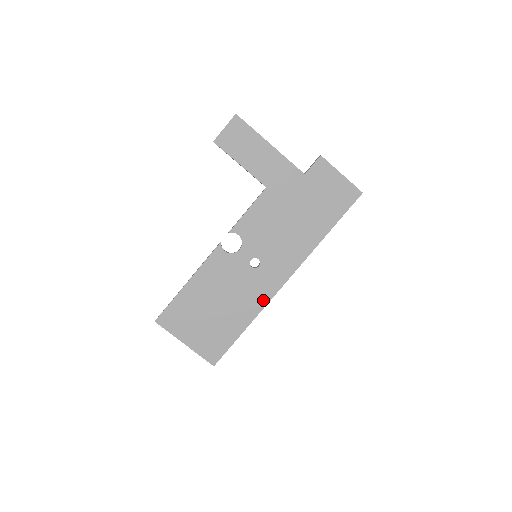
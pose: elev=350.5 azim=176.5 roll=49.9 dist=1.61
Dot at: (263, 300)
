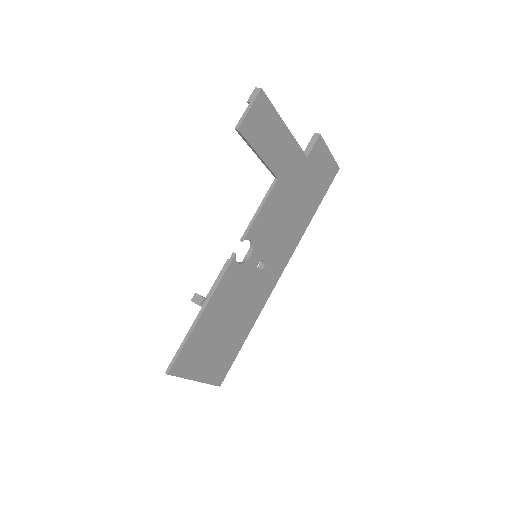
Dot at: (263, 300)
